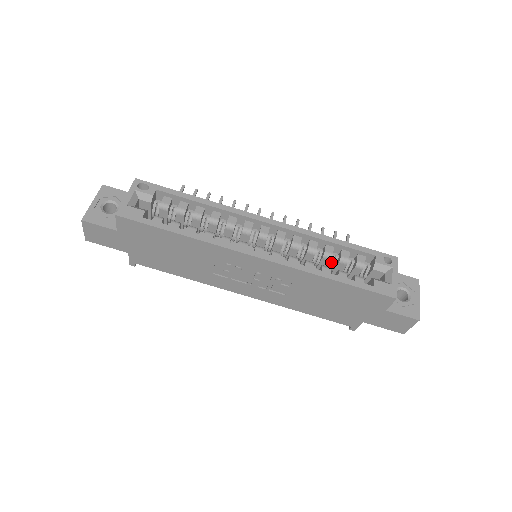
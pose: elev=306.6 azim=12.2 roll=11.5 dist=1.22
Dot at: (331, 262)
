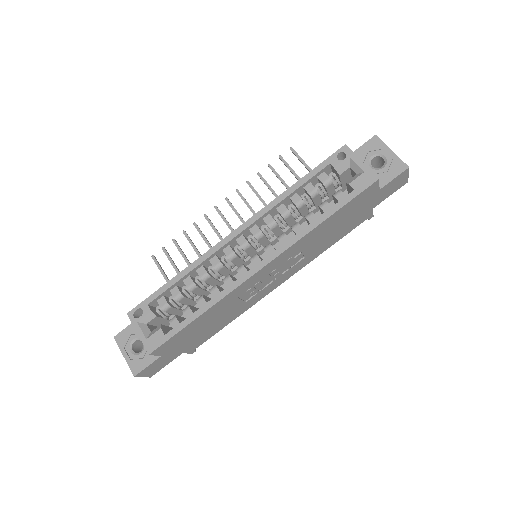
Dot at: (307, 204)
